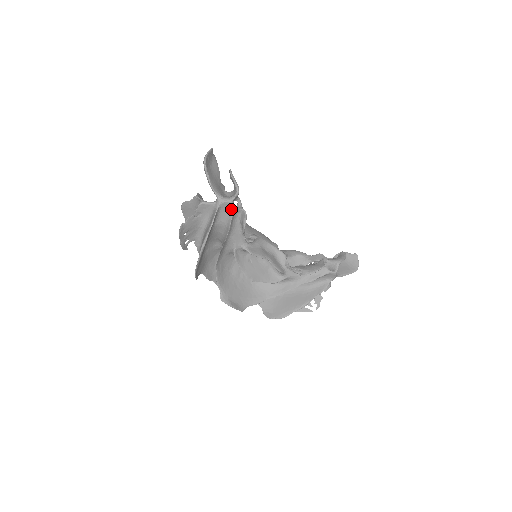
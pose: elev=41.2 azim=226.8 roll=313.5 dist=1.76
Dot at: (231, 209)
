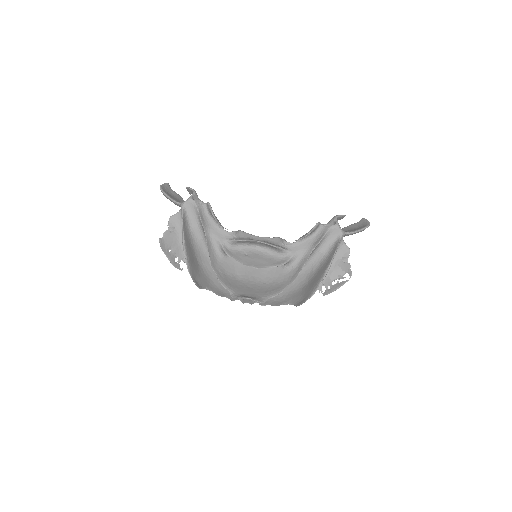
Dot at: (194, 205)
